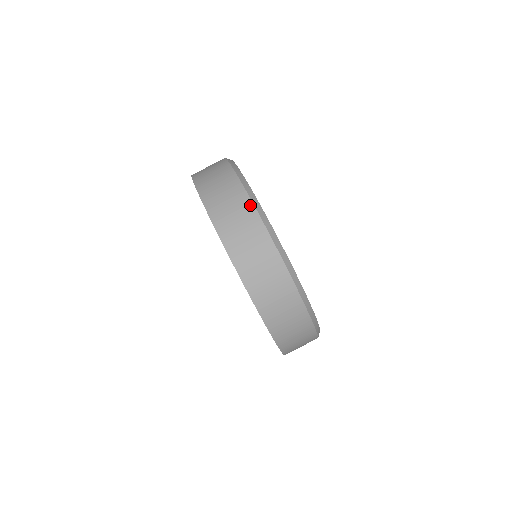
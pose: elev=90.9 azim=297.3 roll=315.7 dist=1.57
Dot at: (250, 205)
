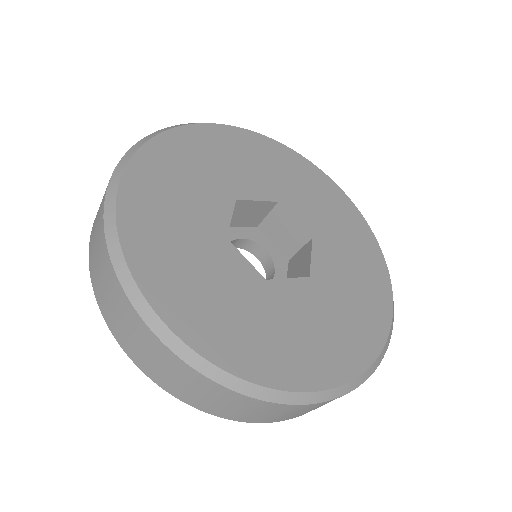
Dot at: (120, 290)
